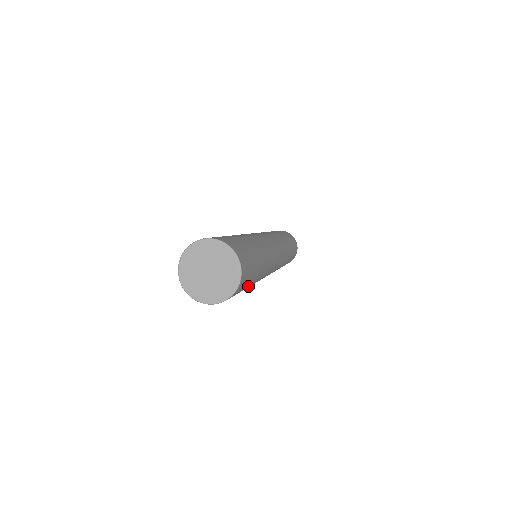
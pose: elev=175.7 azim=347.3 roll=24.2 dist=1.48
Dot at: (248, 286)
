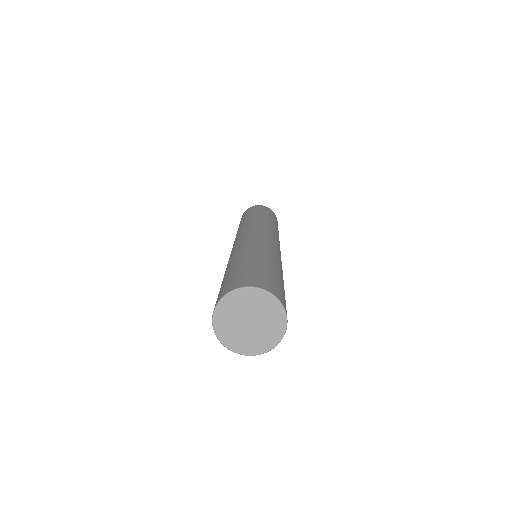
Dot at: occluded
